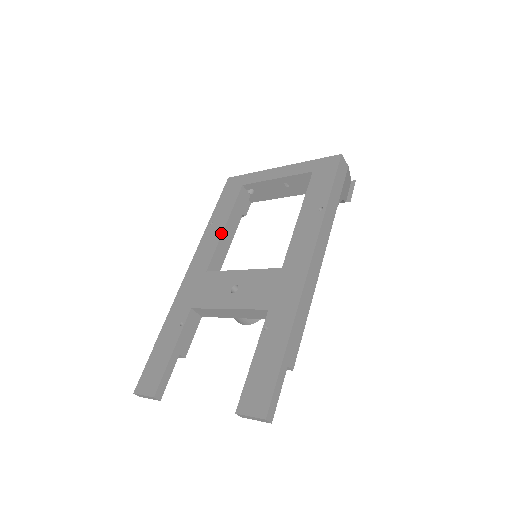
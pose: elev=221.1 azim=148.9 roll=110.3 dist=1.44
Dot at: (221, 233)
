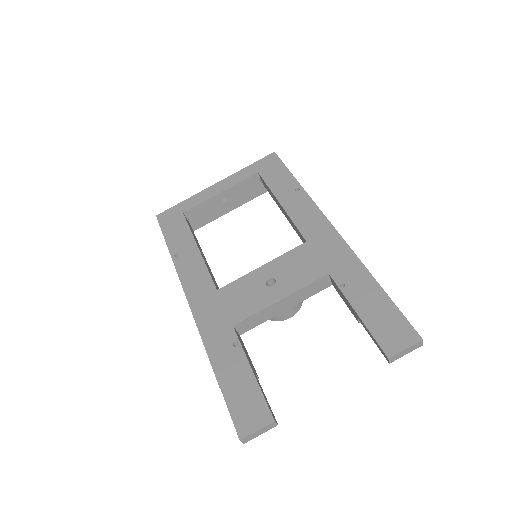
Dot at: (200, 255)
